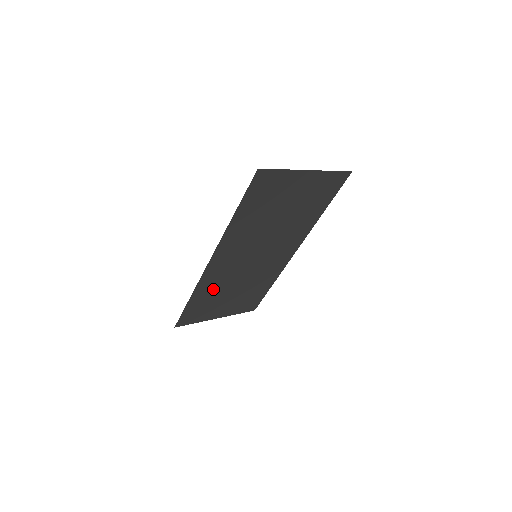
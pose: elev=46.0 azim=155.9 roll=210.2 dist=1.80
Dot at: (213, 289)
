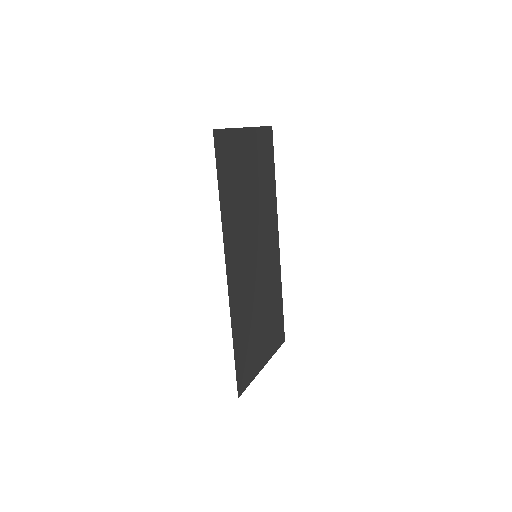
Dot at: (244, 319)
